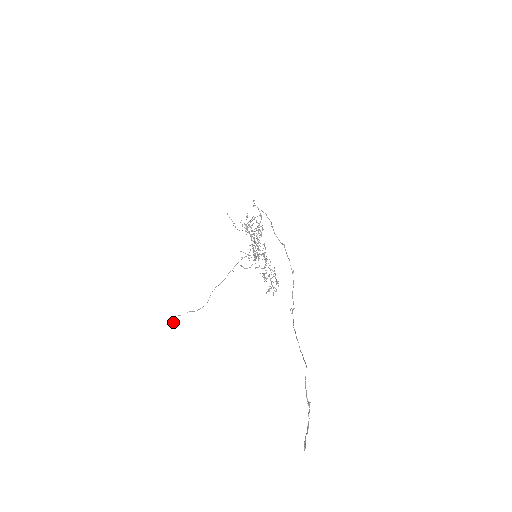
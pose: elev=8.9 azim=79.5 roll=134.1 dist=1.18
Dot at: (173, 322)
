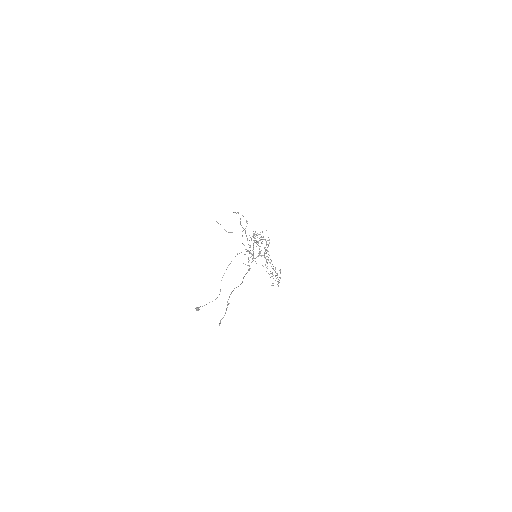
Dot at: (197, 310)
